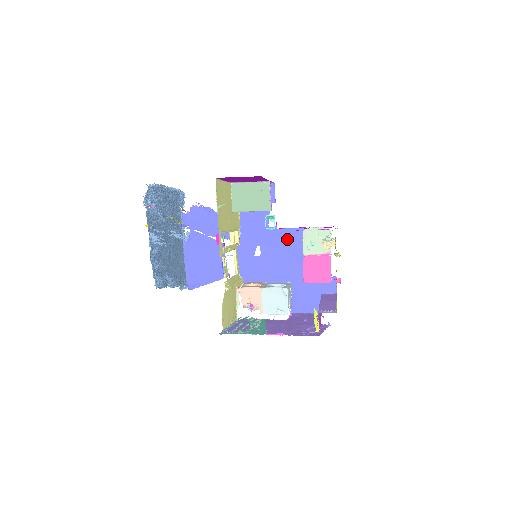
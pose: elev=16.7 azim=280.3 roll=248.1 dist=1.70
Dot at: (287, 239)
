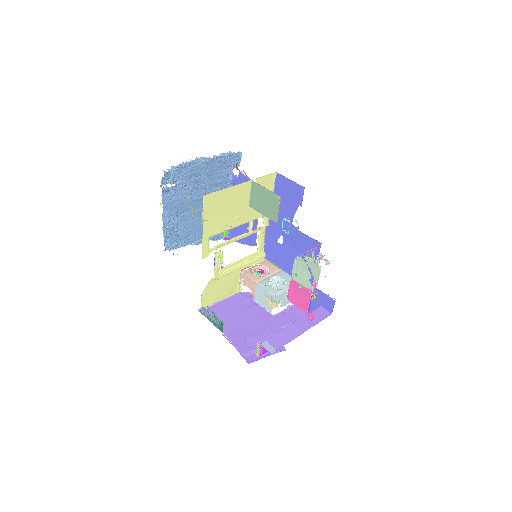
Dot at: (305, 244)
